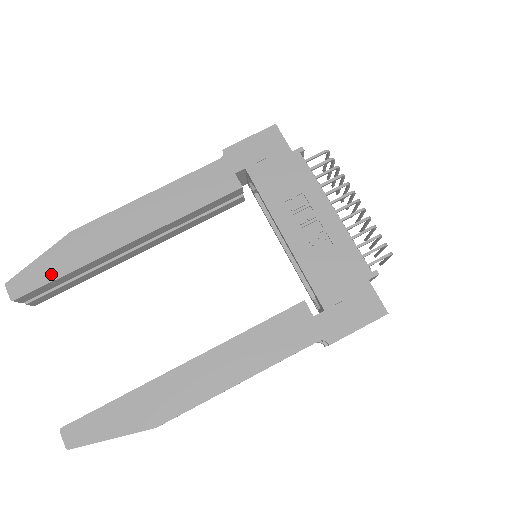
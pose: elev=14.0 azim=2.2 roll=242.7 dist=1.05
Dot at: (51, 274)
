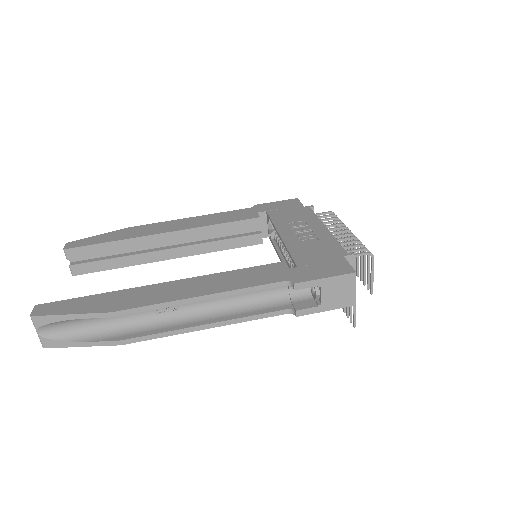
Dot at: (100, 241)
